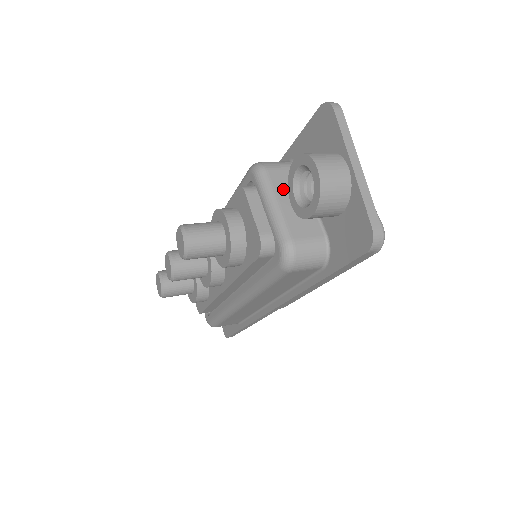
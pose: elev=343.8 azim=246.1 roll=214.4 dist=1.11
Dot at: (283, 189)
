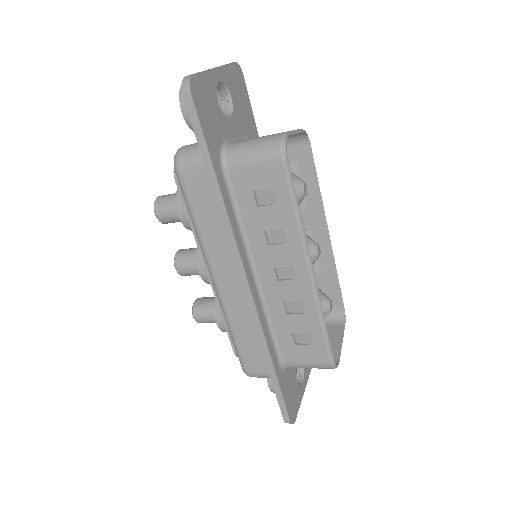
Dot at: occluded
